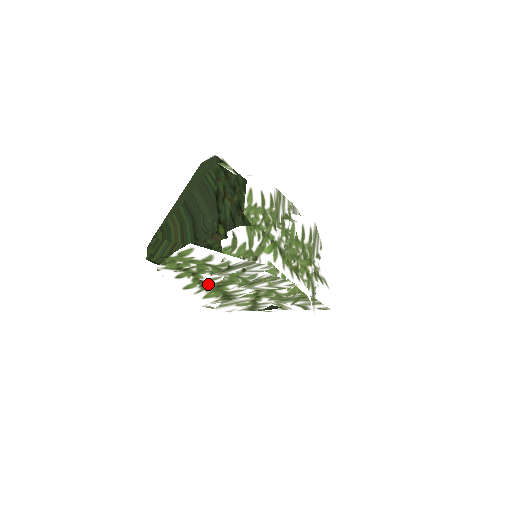
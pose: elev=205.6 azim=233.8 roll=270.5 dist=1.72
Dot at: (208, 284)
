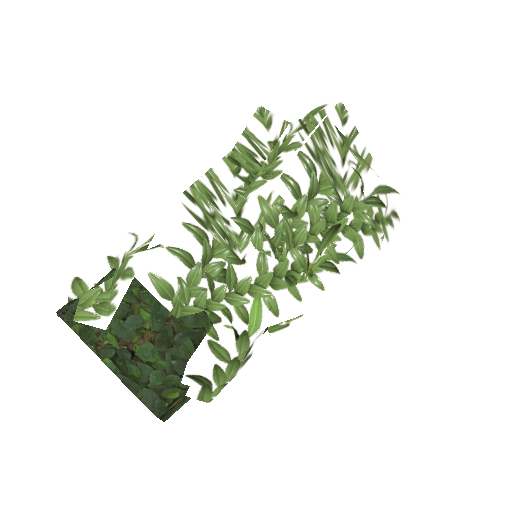
Dot at: occluded
